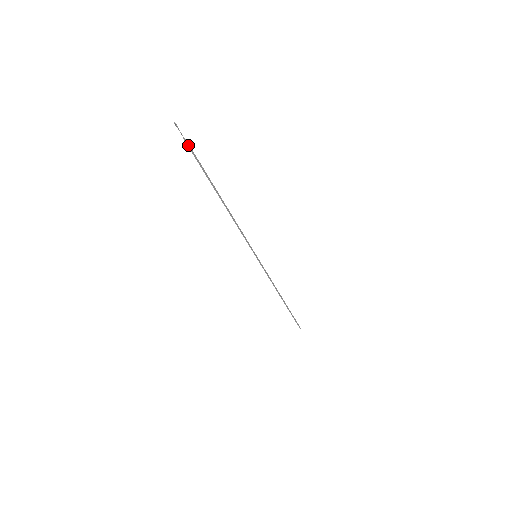
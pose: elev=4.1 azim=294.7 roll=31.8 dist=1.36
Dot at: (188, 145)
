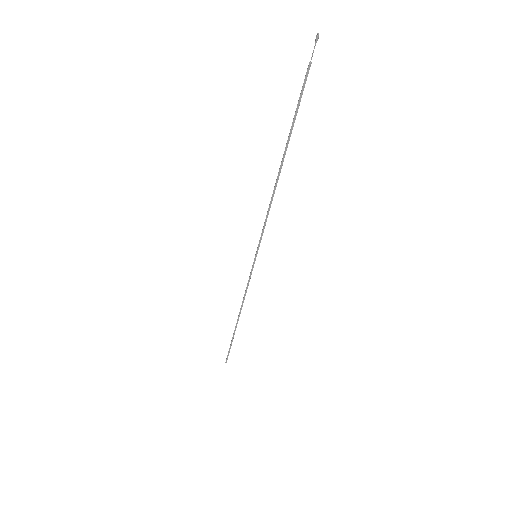
Dot at: (307, 74)
